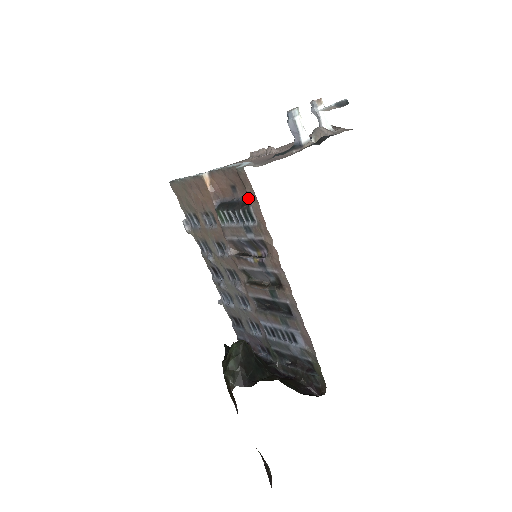
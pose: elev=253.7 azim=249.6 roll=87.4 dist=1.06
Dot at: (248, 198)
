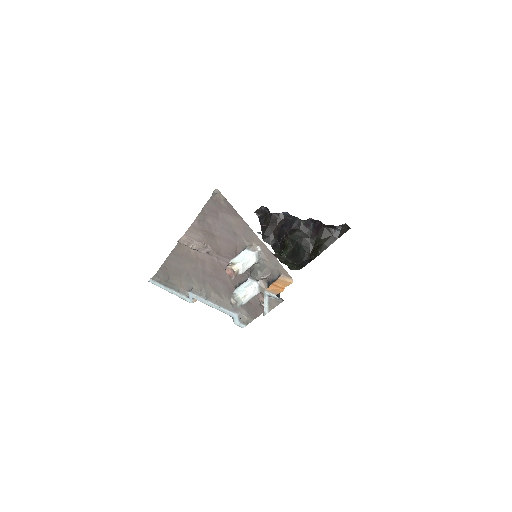
Dot at: occluded
